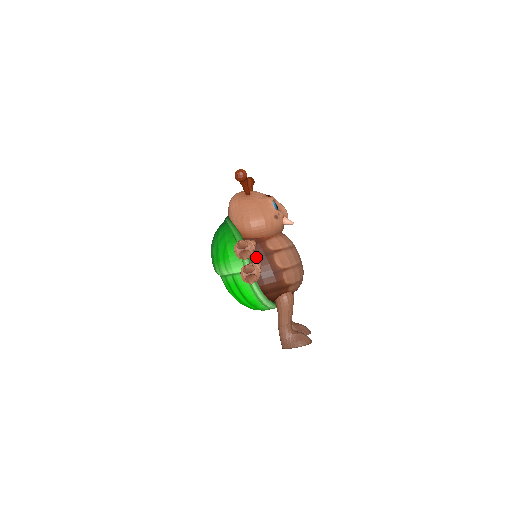
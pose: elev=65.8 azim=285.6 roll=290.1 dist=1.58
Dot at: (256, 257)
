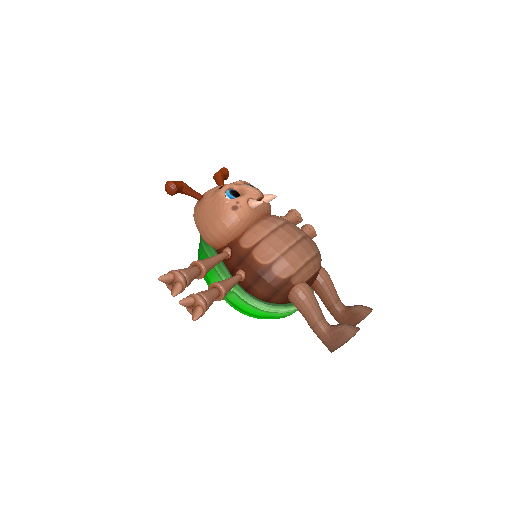
Dot at: (236, 266)
